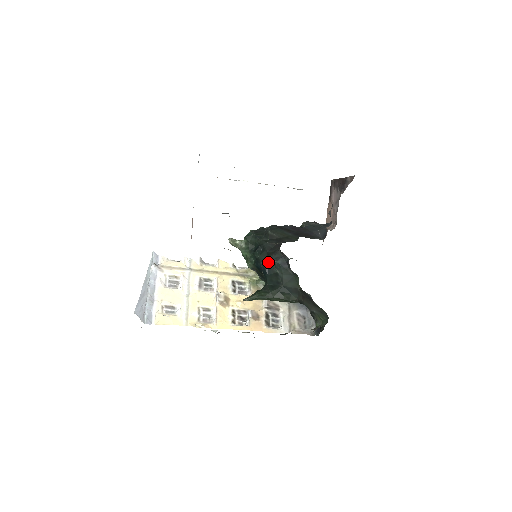
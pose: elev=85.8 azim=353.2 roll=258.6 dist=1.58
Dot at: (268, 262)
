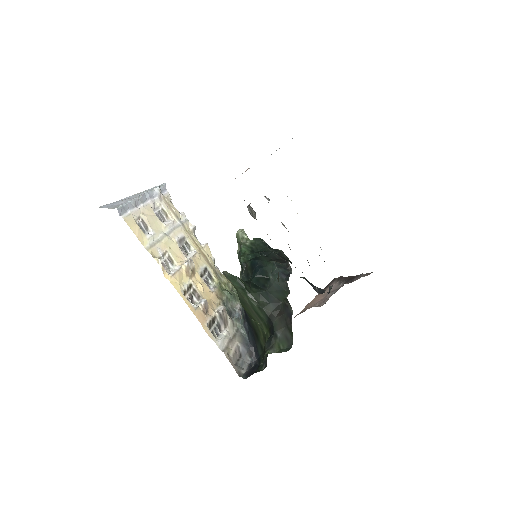
Dot at: (268, 264)
